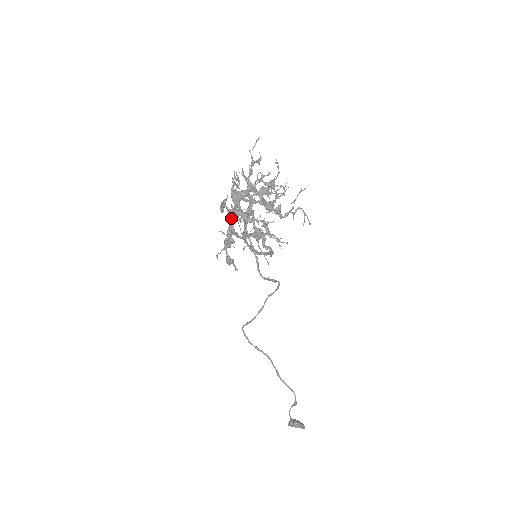
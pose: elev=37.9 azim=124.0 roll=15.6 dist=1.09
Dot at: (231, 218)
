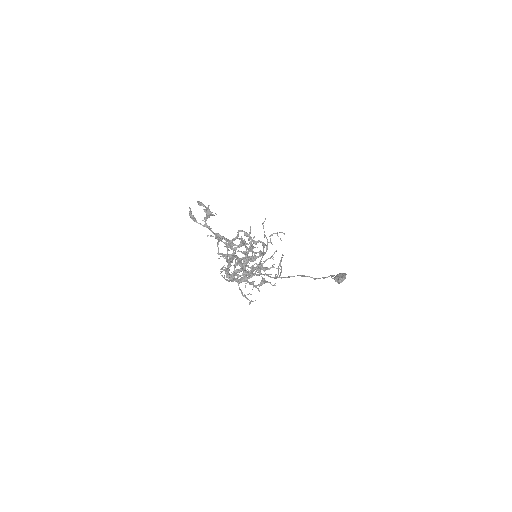
Dot at: (239, 289)
